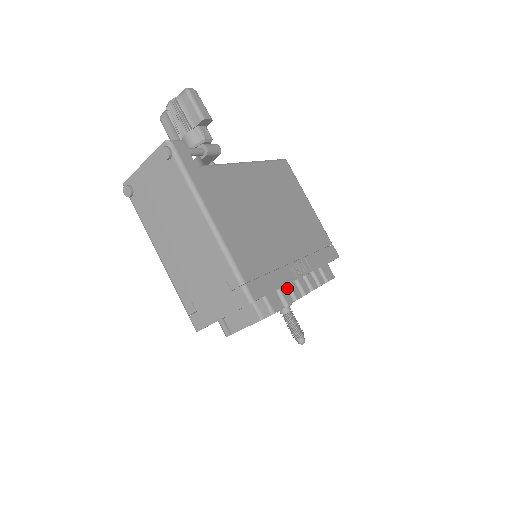
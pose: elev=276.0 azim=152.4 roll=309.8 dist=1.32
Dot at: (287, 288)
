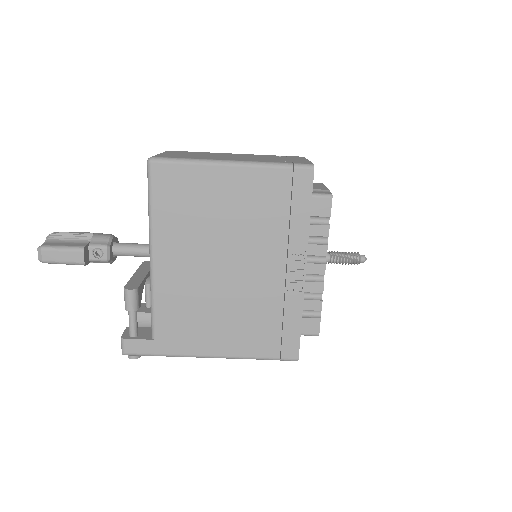
Dot at: (306, 293)
